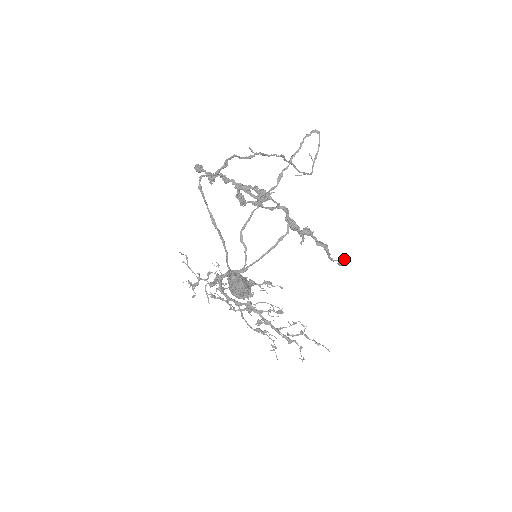
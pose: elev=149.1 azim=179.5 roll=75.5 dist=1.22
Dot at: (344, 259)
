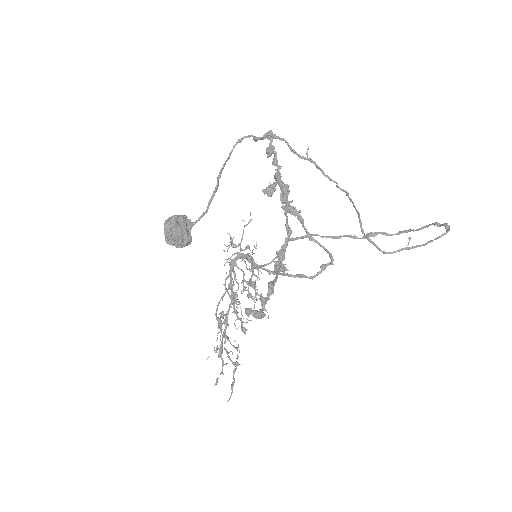
Dot at: (255, 311)
